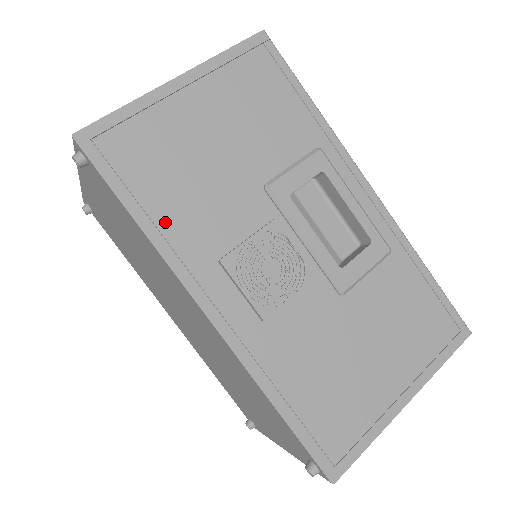
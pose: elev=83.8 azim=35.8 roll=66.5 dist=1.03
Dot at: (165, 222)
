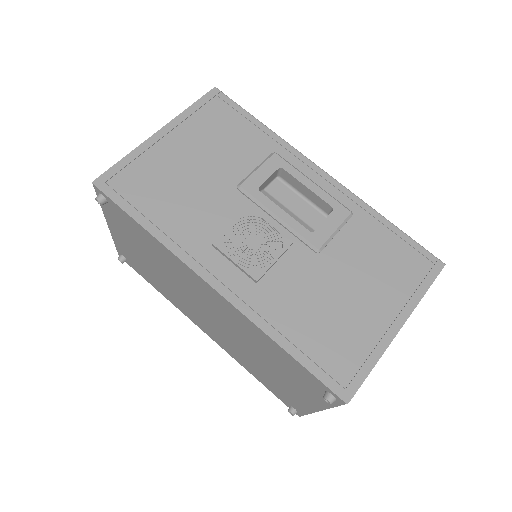
Dot at: (167, 226)
